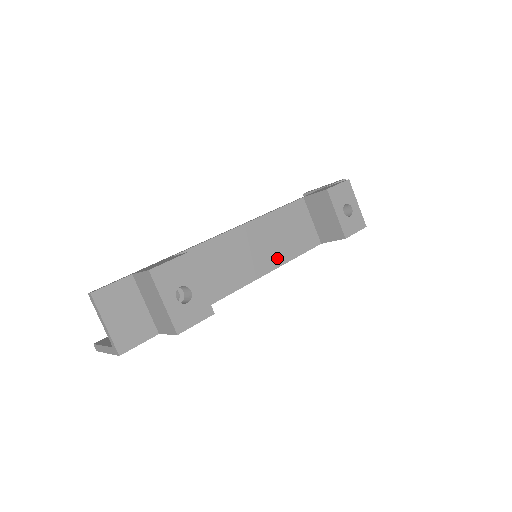
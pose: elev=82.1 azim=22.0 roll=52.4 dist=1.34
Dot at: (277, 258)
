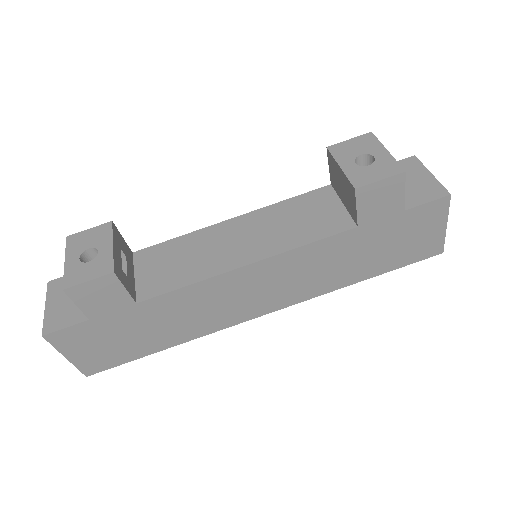
Dot at: (272, 247)
